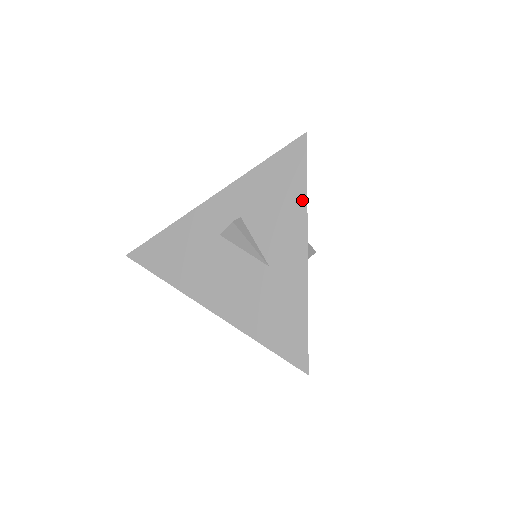
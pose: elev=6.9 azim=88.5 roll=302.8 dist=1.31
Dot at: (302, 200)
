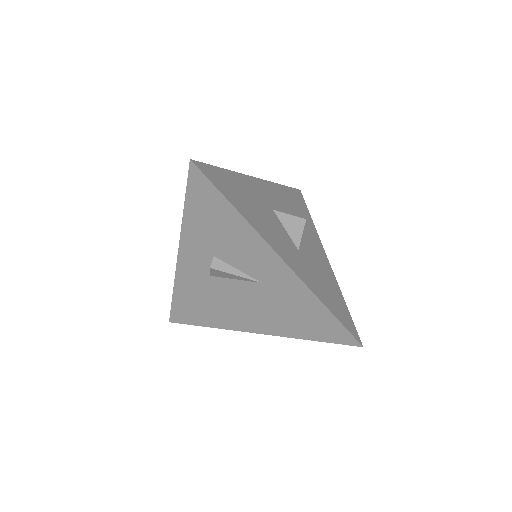
Dot at: occluded
